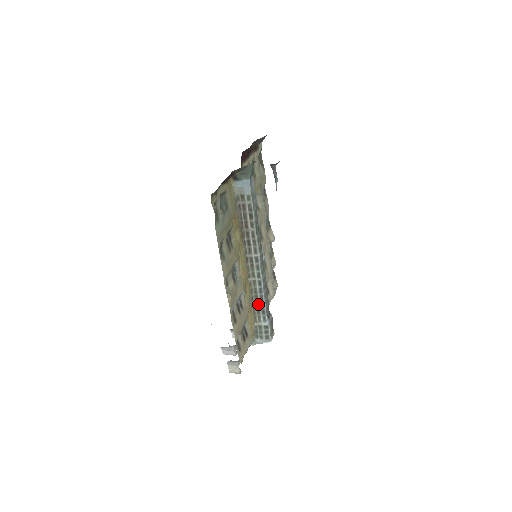
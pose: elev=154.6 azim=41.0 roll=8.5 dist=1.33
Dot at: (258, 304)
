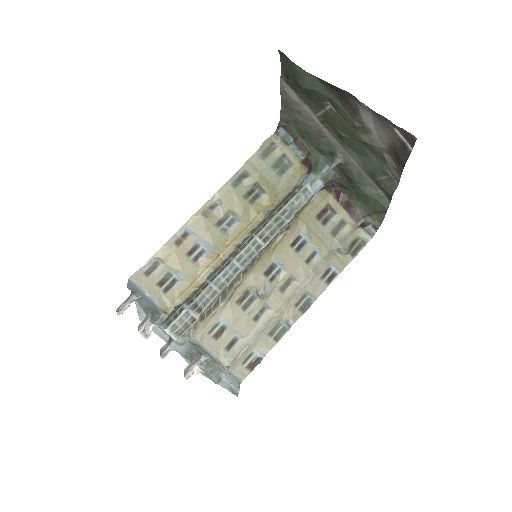
Dot at: (205, 283)
